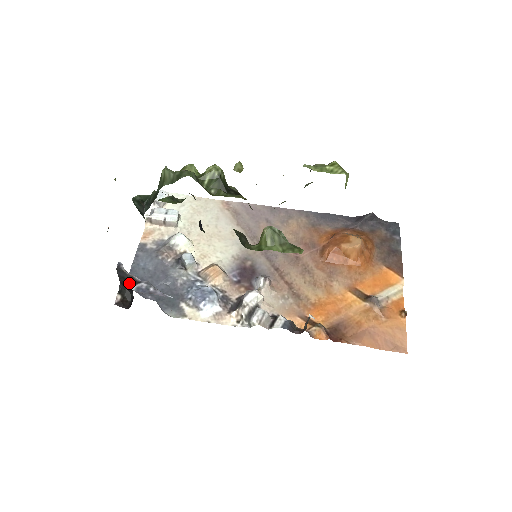
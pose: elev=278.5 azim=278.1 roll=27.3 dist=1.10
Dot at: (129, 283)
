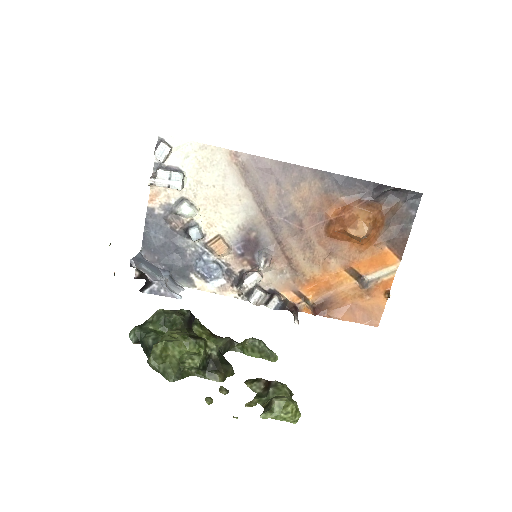
Dot at: occluded
